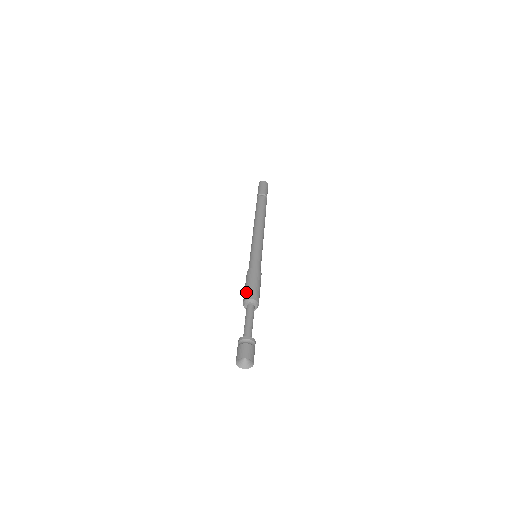
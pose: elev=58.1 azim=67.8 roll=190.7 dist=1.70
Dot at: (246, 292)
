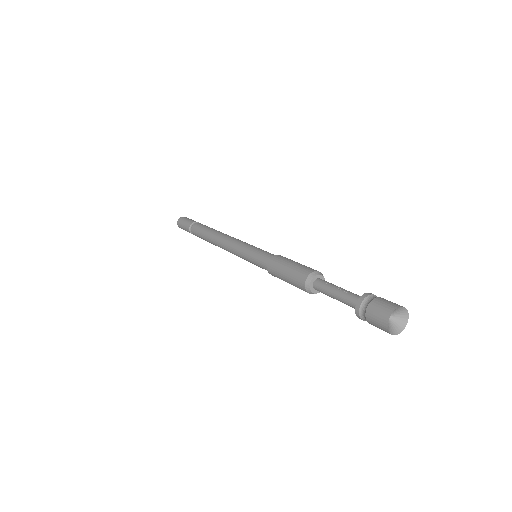
Dot at: occluded
